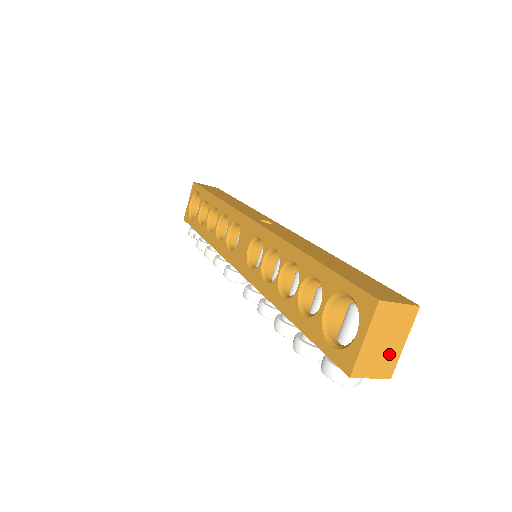
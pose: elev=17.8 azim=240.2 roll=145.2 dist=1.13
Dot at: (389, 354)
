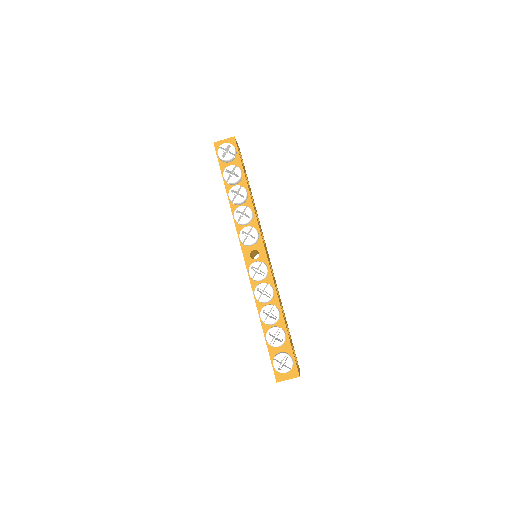
Dot at: occluded
